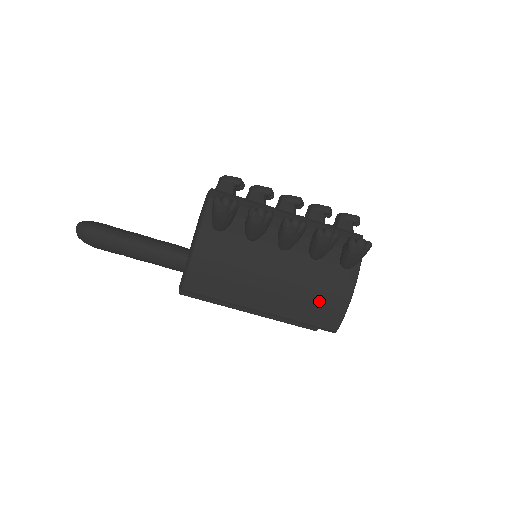
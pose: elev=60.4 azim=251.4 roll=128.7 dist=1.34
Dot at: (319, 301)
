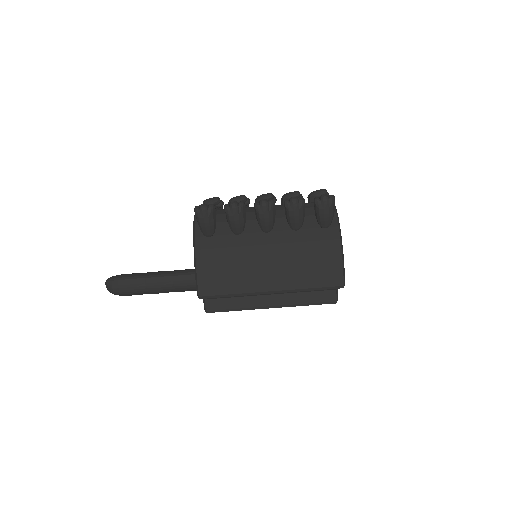
Dot at: (315, 264)
